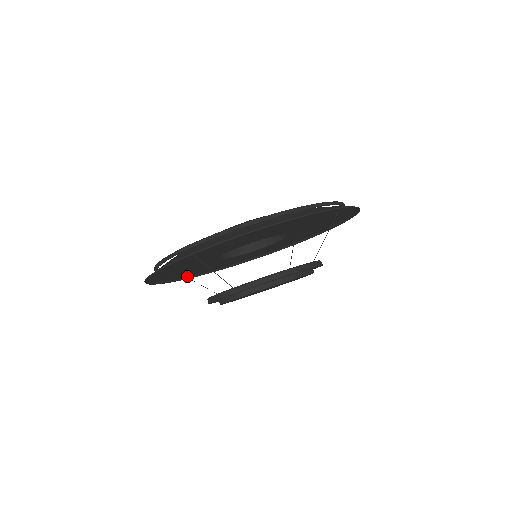
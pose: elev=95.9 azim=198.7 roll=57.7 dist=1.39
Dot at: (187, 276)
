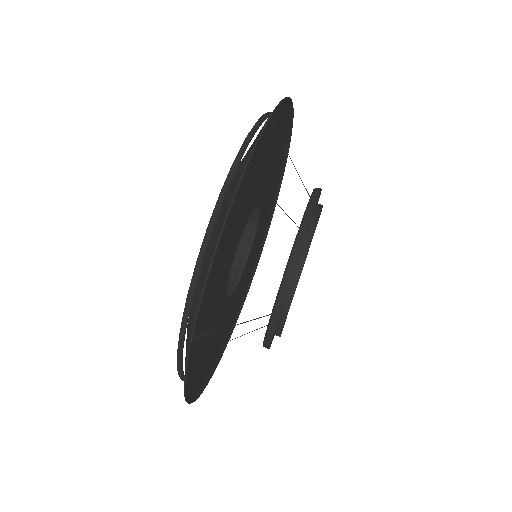
Dot at: (226, 339)
